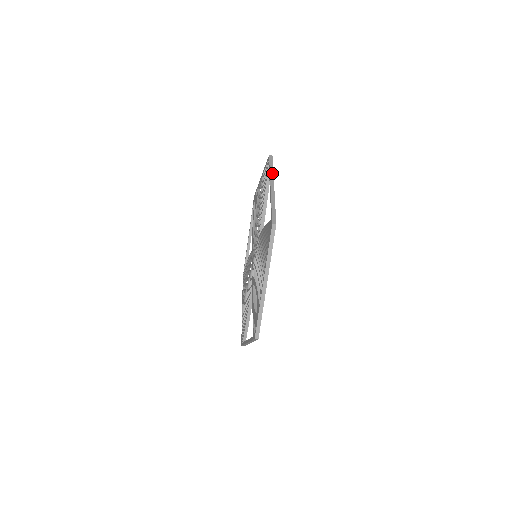
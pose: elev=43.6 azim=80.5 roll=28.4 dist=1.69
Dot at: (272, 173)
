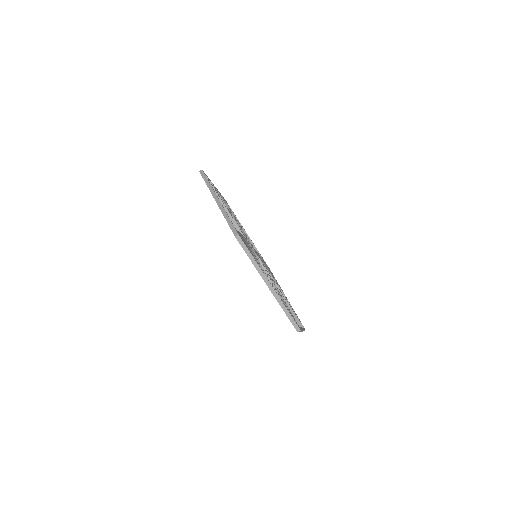
Dot at: (210, 187)
